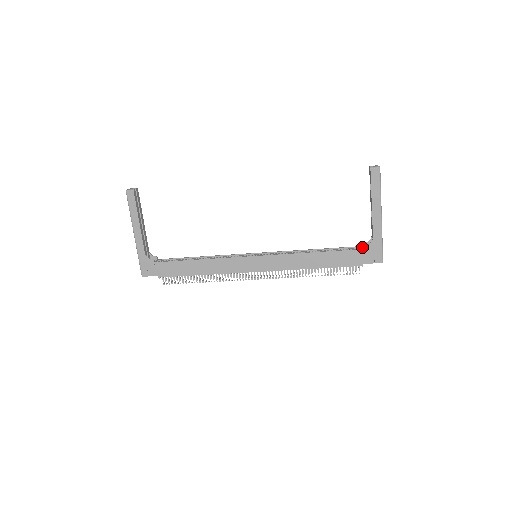
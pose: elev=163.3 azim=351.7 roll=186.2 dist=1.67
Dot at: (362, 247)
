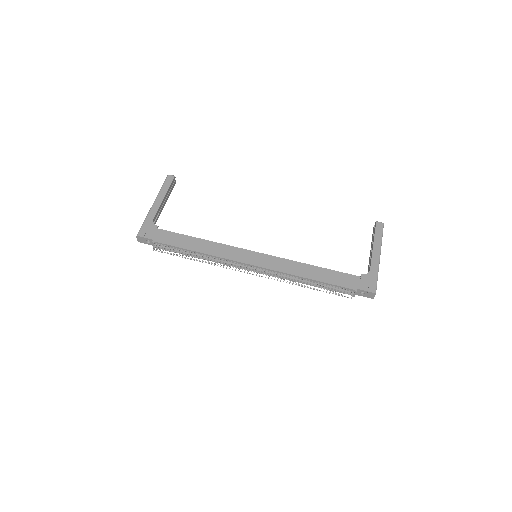
Dot at: occluded
